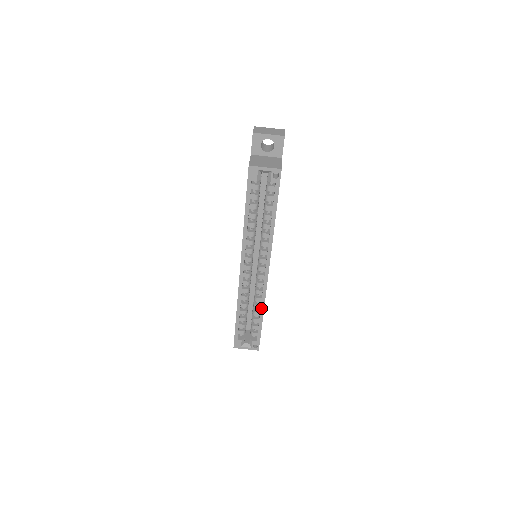
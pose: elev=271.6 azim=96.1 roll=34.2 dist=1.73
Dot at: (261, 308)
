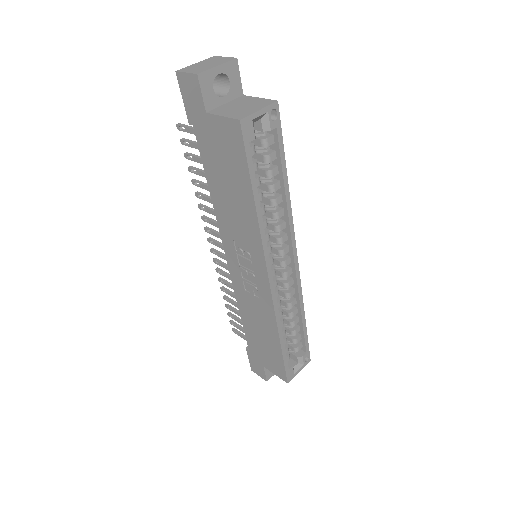
Dot at: (301, 310)
